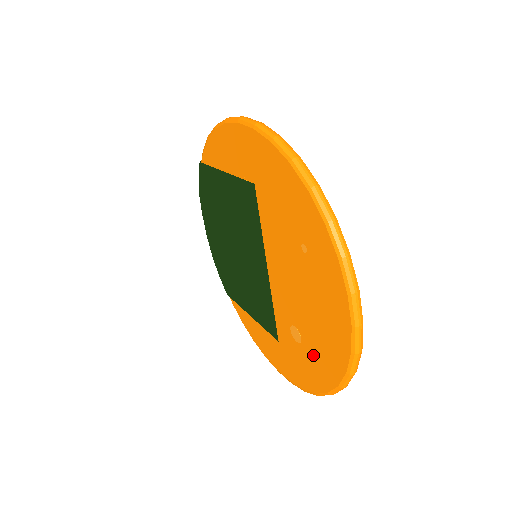
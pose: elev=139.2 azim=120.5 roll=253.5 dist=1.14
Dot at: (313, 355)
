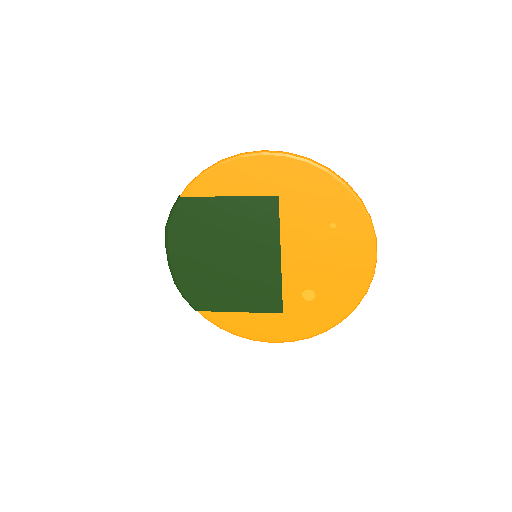
Dot at: (328, 301)
